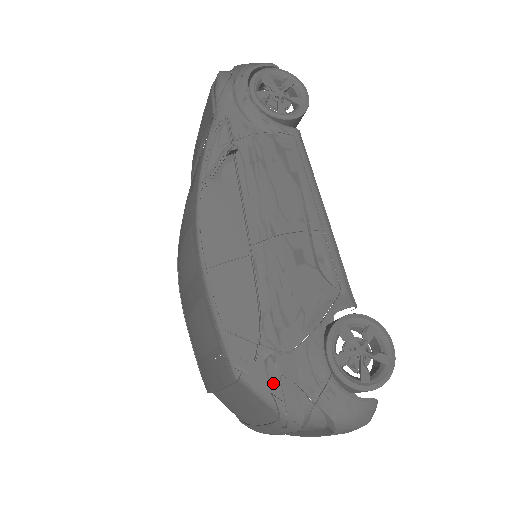
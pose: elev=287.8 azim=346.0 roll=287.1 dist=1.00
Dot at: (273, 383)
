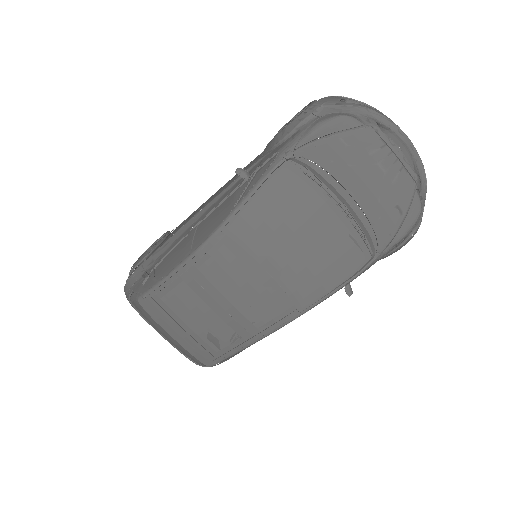
Dot at: occluded
